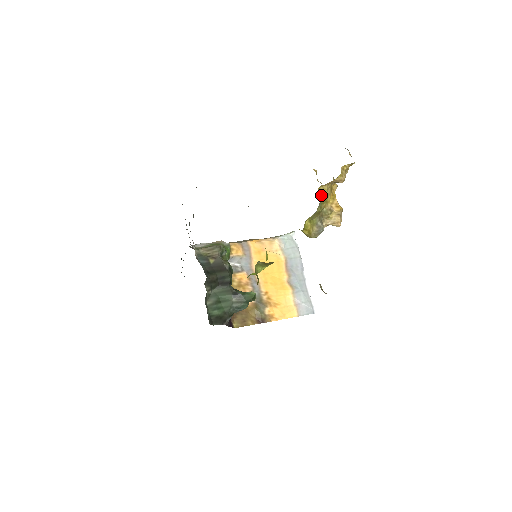
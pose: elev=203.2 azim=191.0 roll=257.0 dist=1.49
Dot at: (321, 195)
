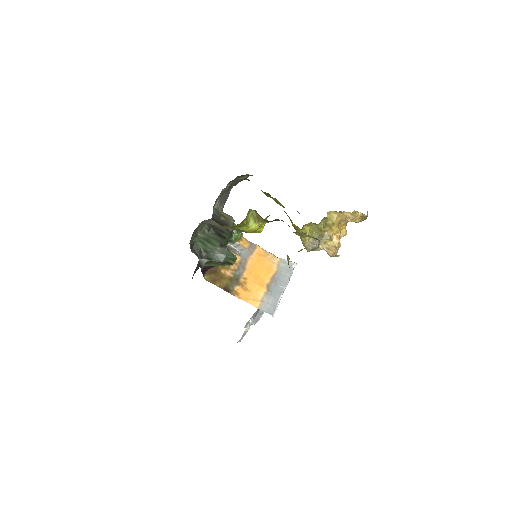
Dot at: (329, 219)
